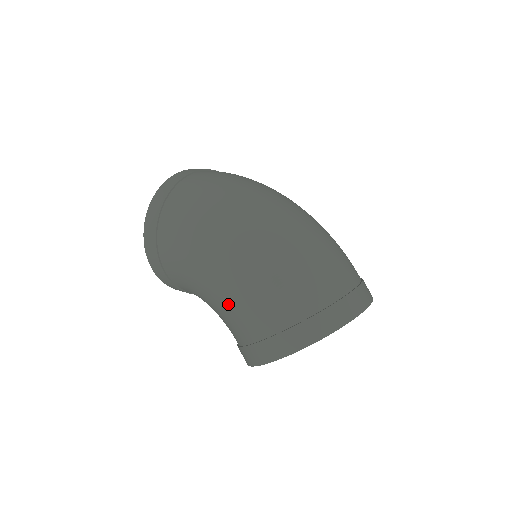
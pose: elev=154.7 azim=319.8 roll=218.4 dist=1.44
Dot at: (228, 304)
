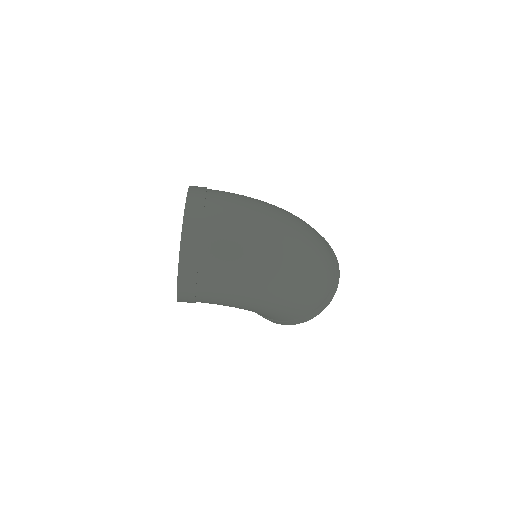
Dot at: (268, 314)
